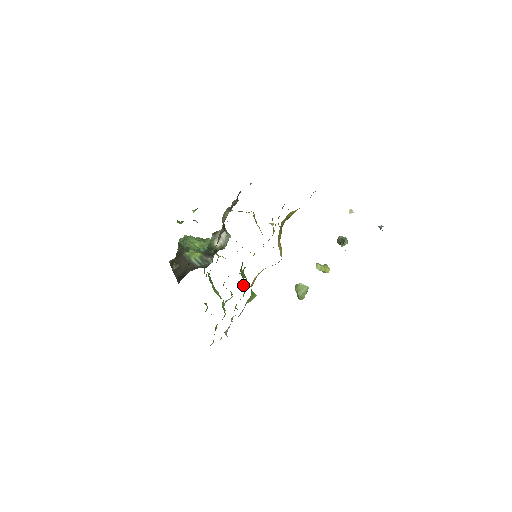
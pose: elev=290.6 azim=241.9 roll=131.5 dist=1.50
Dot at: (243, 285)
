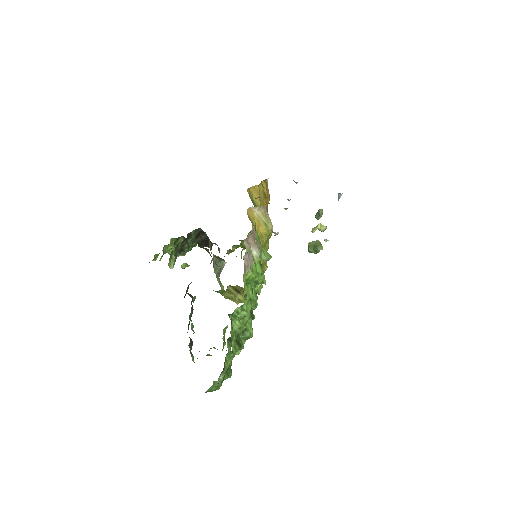
Dot at: occluded
